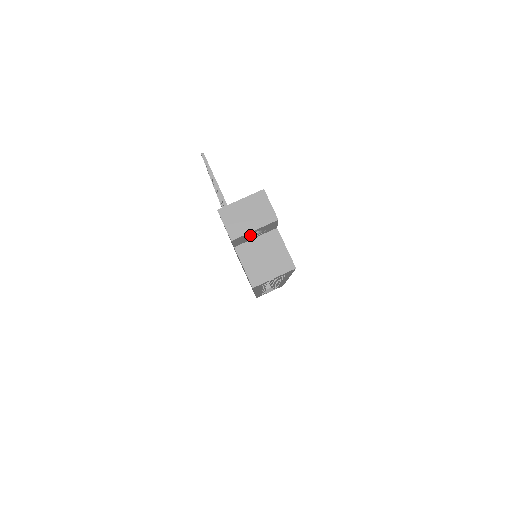
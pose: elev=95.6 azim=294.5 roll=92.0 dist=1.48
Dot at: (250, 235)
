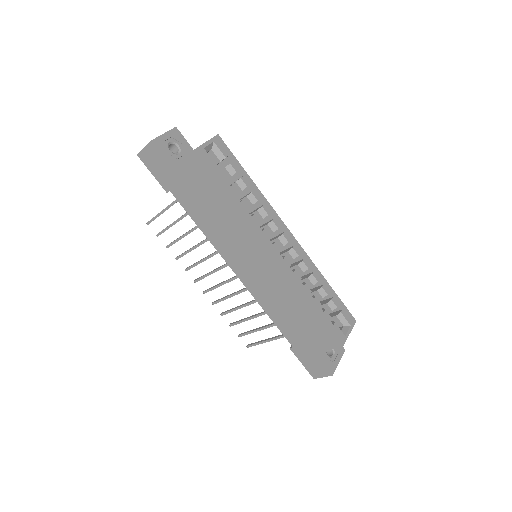
Dot at: (173, 154)
